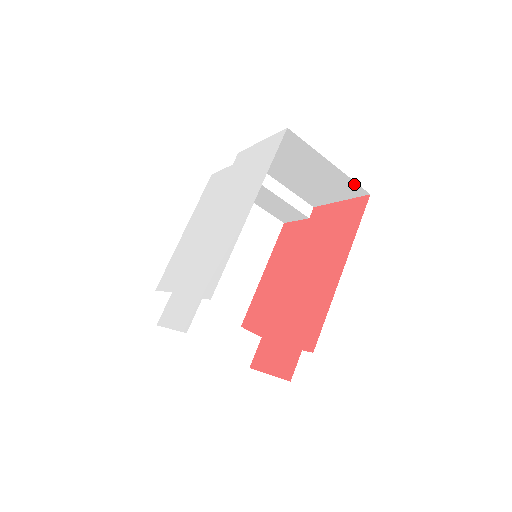
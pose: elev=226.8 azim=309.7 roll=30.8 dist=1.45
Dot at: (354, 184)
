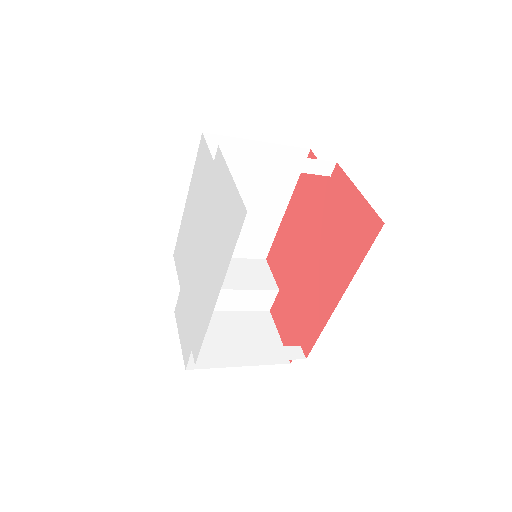
Dot at: occluded
